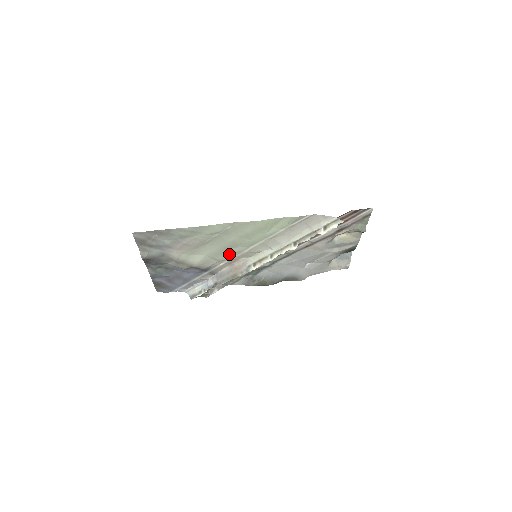
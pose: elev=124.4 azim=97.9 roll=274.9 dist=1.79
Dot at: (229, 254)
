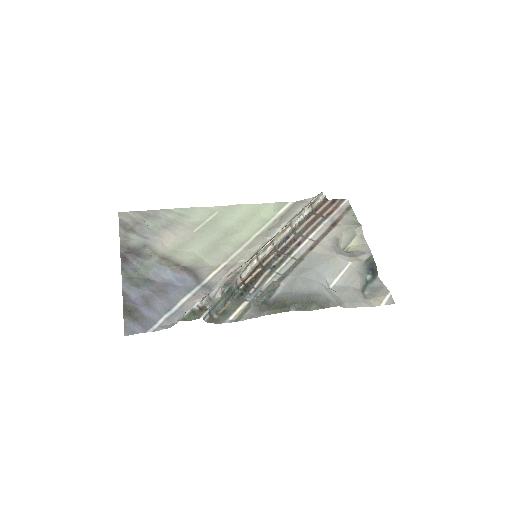
Dot at: (223, 253)
